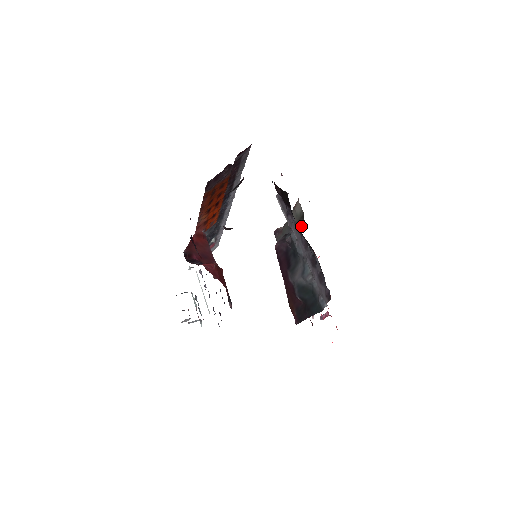
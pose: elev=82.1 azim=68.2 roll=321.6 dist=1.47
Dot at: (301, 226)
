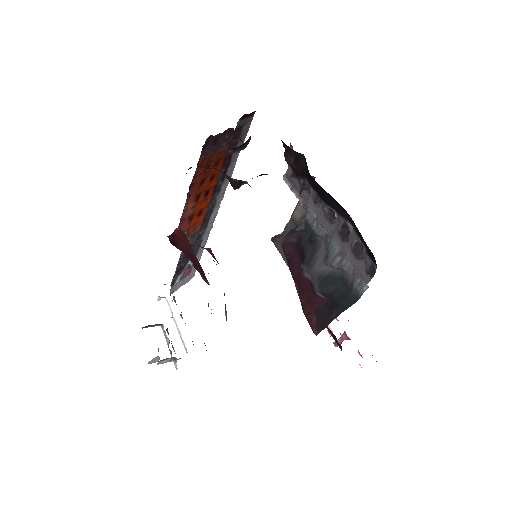
Dot at: occluded
